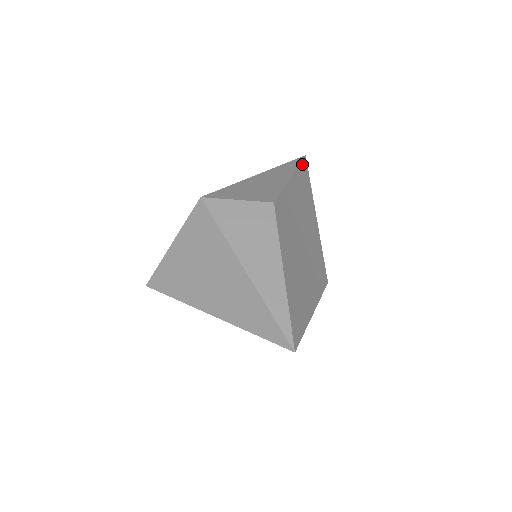
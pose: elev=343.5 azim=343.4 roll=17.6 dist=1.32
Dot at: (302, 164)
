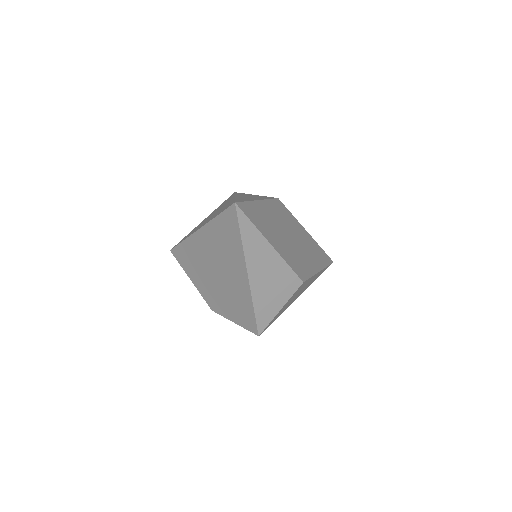
Dot at: (325, 254)
